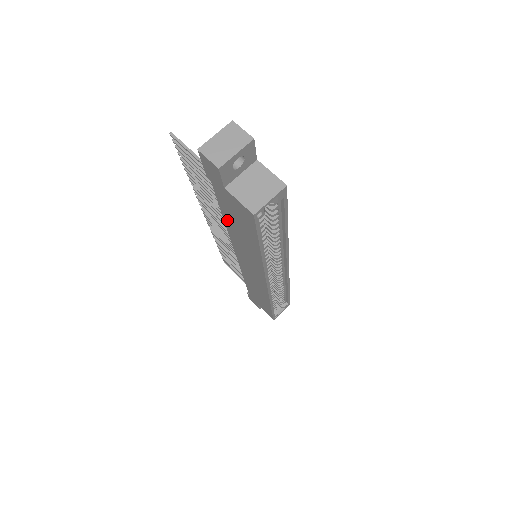
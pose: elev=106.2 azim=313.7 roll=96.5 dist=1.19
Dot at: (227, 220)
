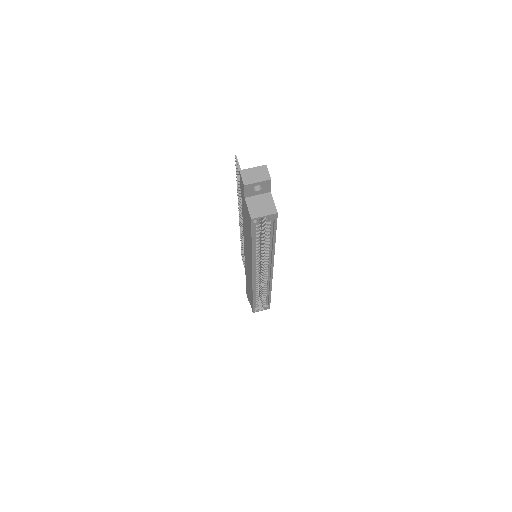
Dot at: occluded
